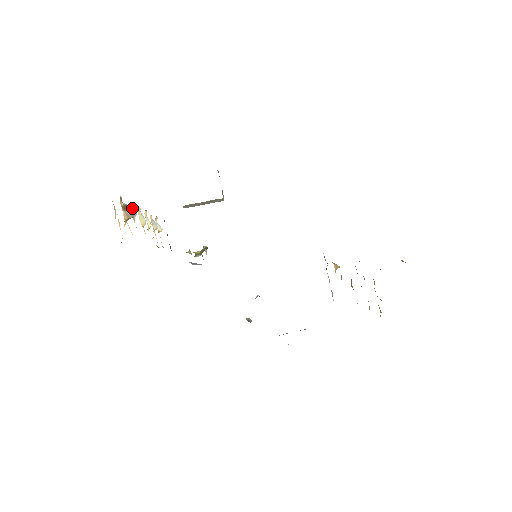
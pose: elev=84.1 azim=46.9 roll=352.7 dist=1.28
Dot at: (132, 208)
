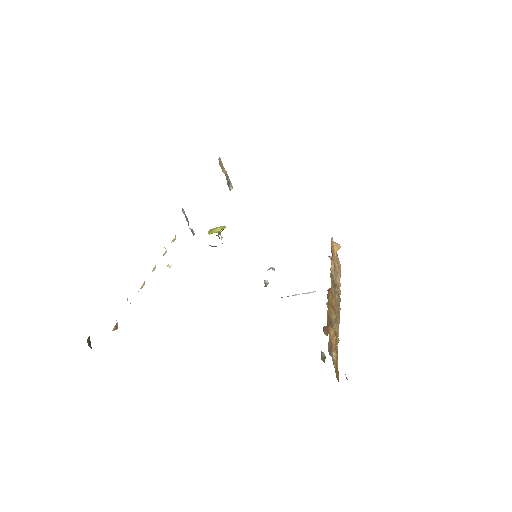
Dot at: occluded
